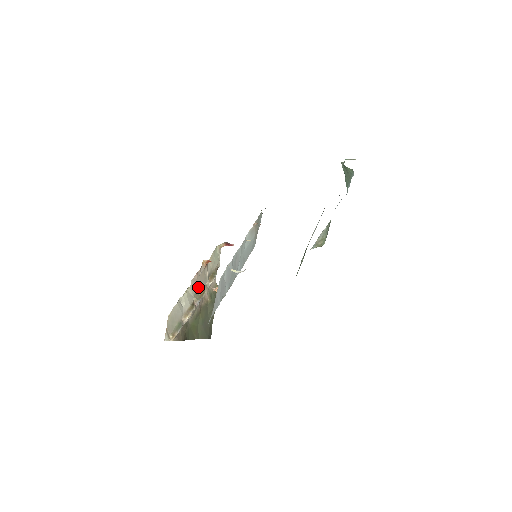
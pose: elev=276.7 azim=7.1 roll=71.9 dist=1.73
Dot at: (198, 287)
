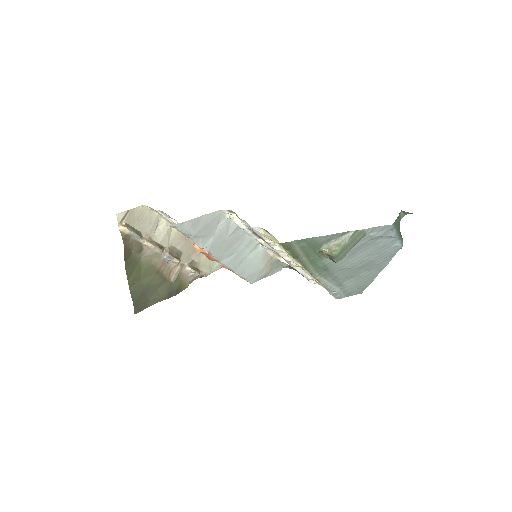
Dot at: (179, 248)
